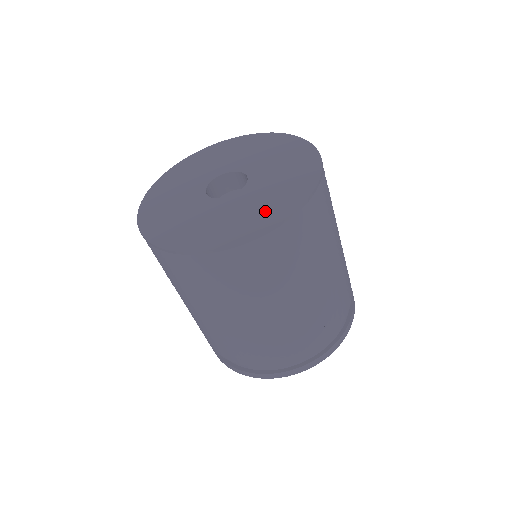
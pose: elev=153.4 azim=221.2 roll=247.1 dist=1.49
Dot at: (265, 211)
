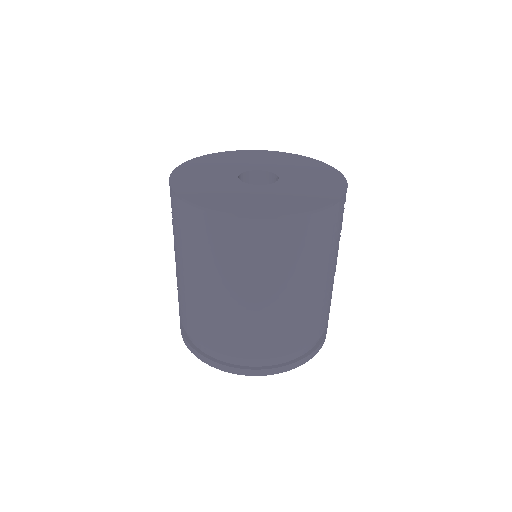
Dot at: (270, 204)
